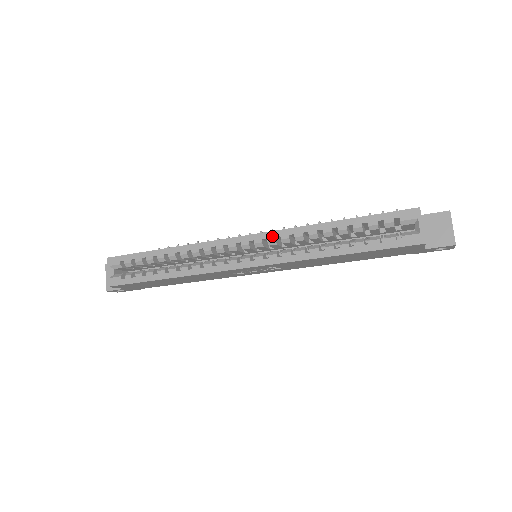
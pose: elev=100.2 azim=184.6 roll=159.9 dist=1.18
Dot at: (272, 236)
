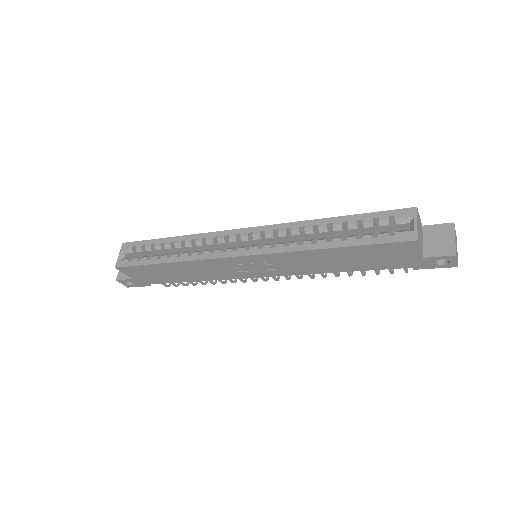
Dot at: (270, 229)
